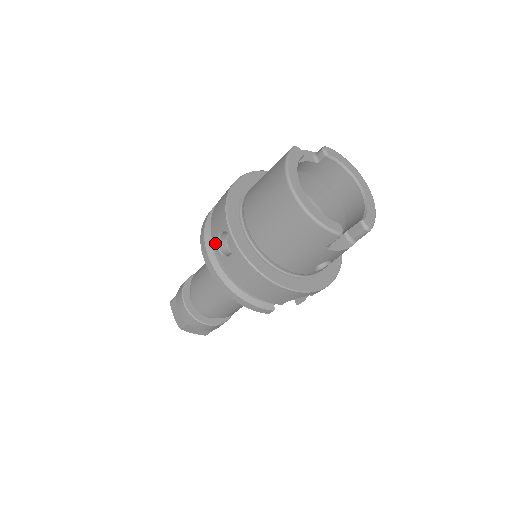
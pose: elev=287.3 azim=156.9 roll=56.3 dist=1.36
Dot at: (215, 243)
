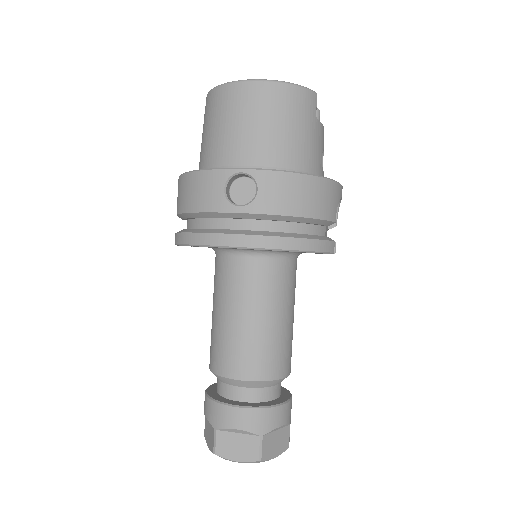
Dot at: (228, 207)
